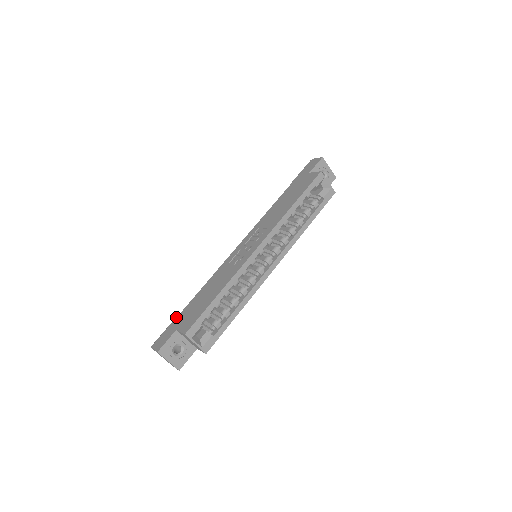
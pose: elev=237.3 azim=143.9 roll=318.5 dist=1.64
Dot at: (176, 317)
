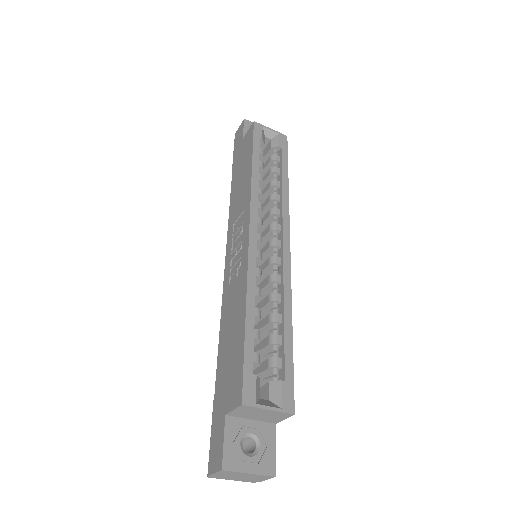
Dot at: (213, 405)
